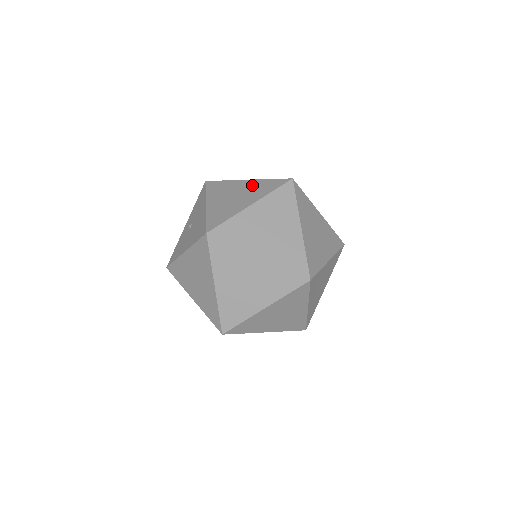
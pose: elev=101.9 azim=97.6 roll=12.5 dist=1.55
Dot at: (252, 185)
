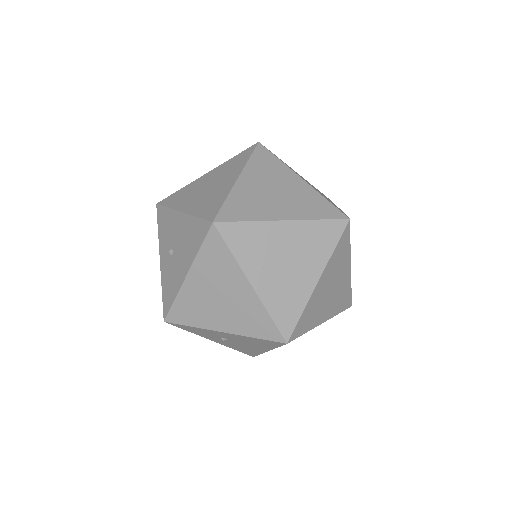
Dot at: (218, 171)
